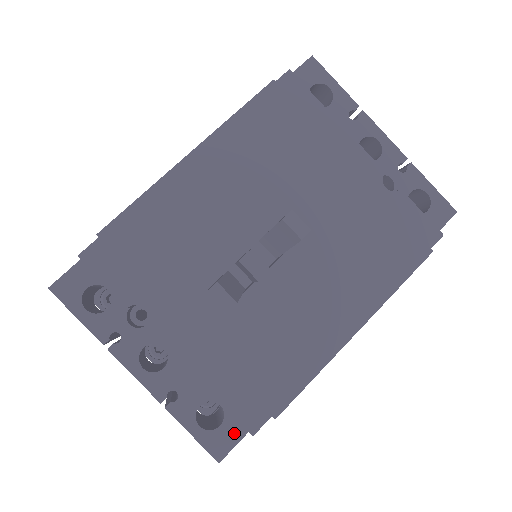
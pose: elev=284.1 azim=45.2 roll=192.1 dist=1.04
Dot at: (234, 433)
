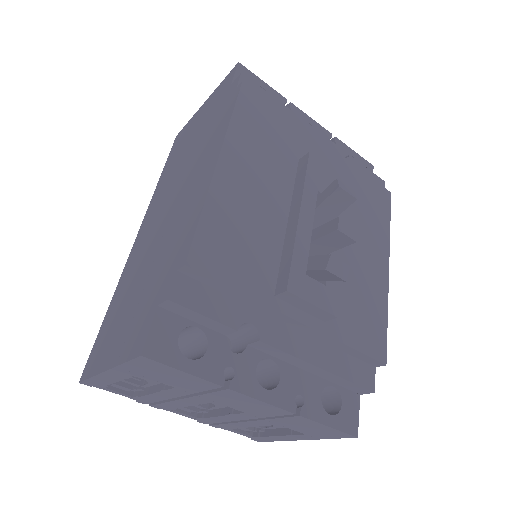
Dot at: (353, 404)
